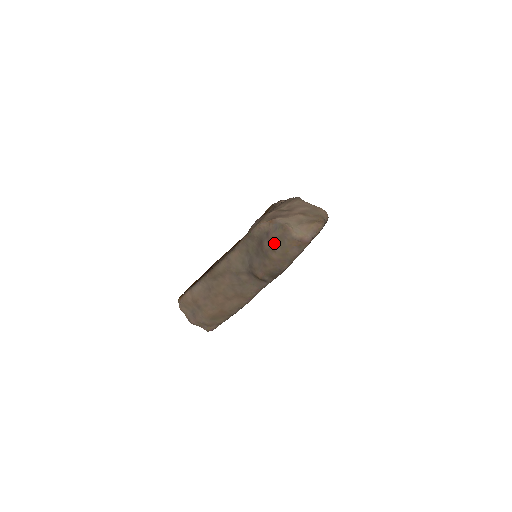
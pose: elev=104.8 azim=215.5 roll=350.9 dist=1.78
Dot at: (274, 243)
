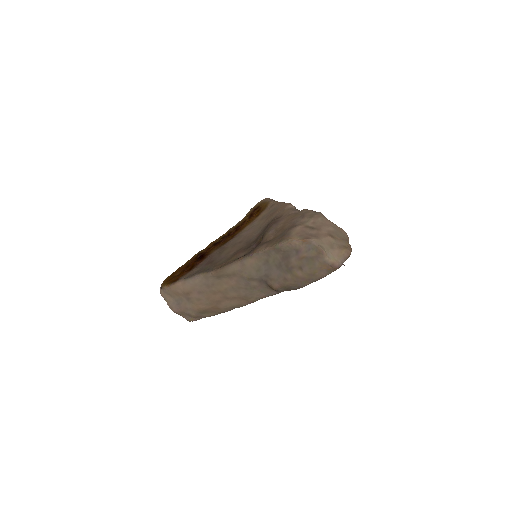
Dot at: (304, 262)
